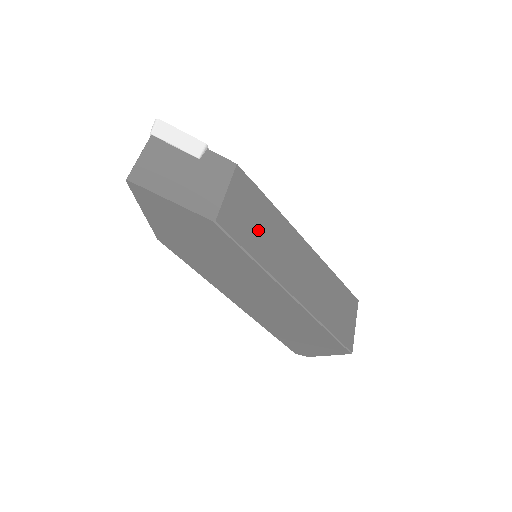
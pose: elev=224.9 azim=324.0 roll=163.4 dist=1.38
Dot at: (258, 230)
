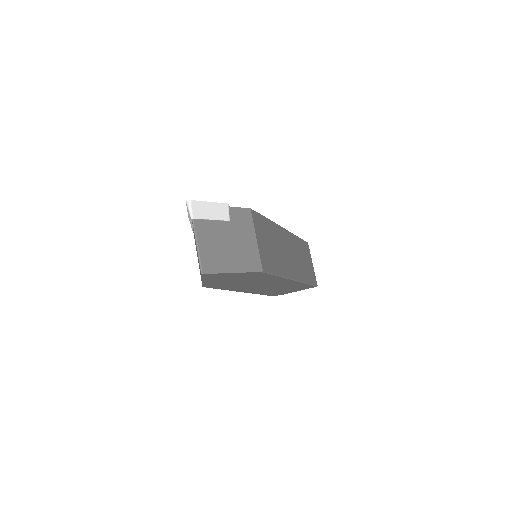
Dot at: (273, 250)
